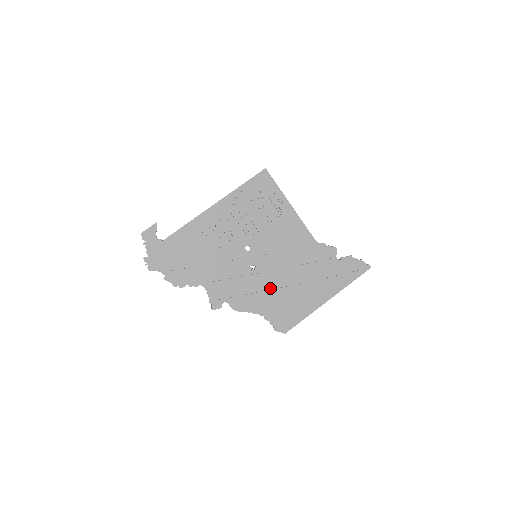
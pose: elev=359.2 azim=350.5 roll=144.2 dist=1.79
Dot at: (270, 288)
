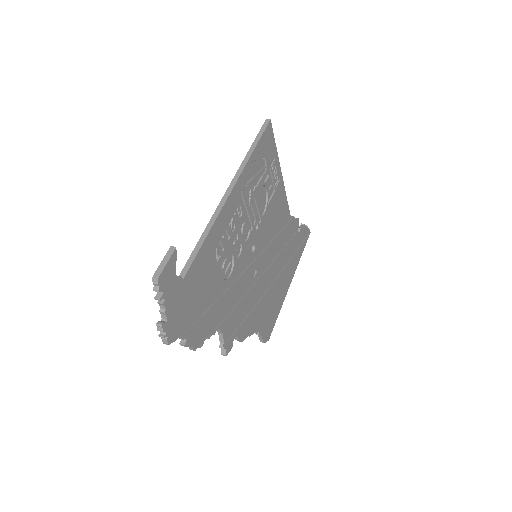
Dot at: (263, 293)
